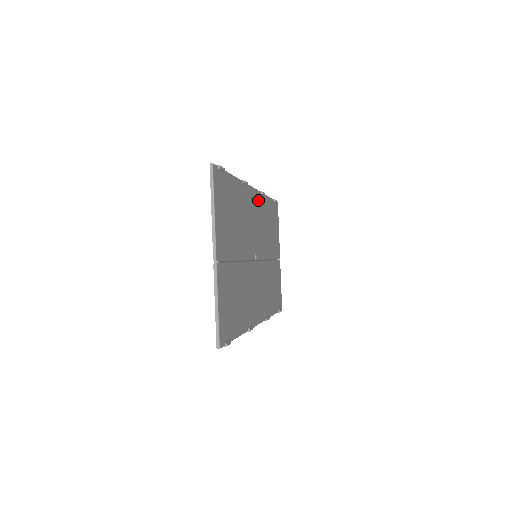
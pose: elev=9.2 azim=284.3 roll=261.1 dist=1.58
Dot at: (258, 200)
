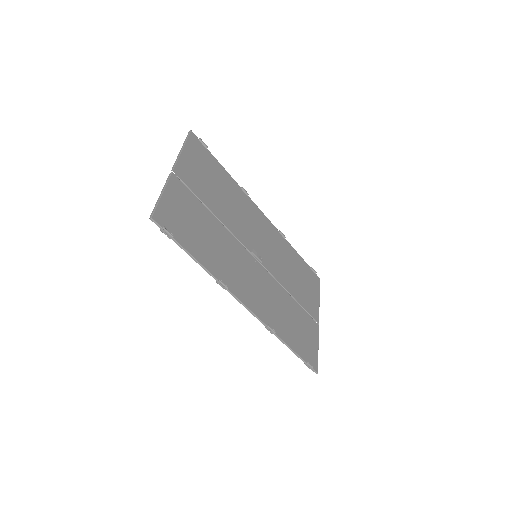
Dot at: (271, 229)
